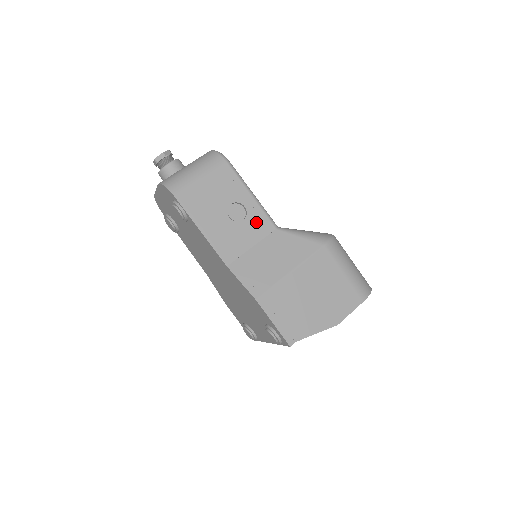
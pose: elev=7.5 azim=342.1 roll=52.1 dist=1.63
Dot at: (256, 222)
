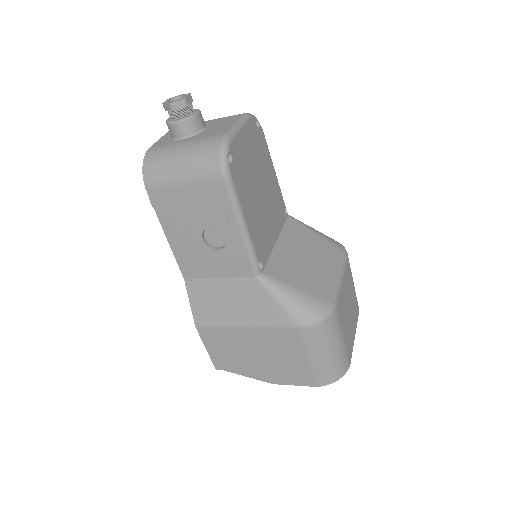
Dot at: (233, 259)
